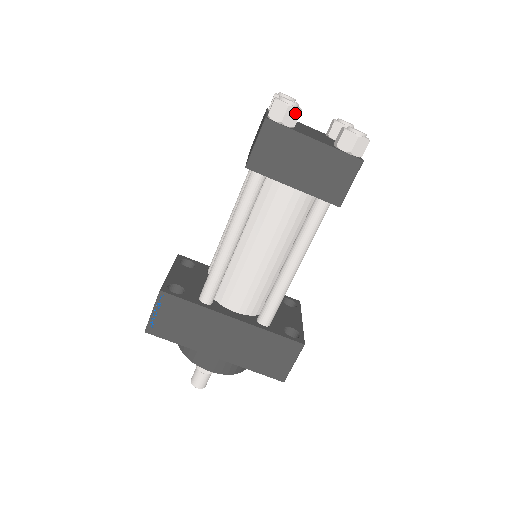
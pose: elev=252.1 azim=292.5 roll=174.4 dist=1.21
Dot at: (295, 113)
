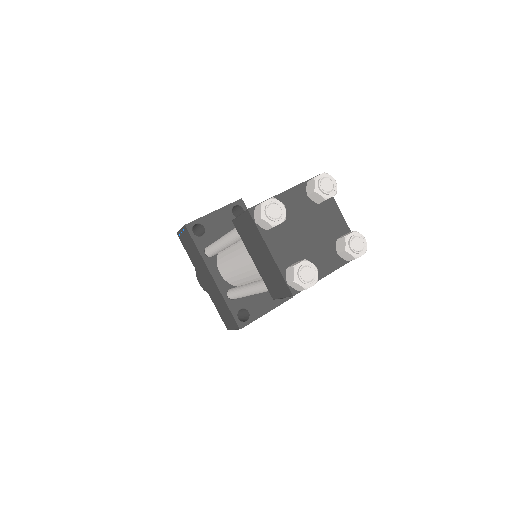
Dot at: (268, 225)
